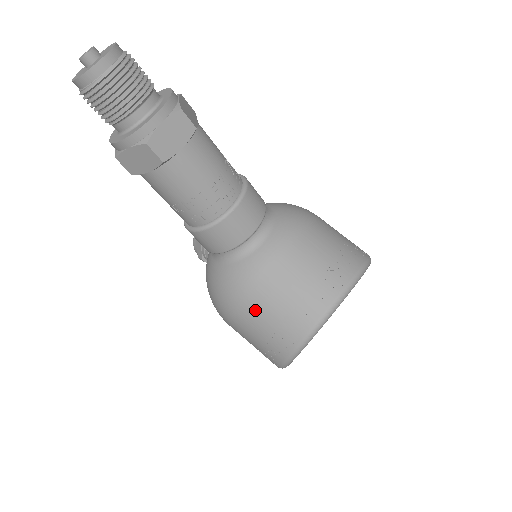
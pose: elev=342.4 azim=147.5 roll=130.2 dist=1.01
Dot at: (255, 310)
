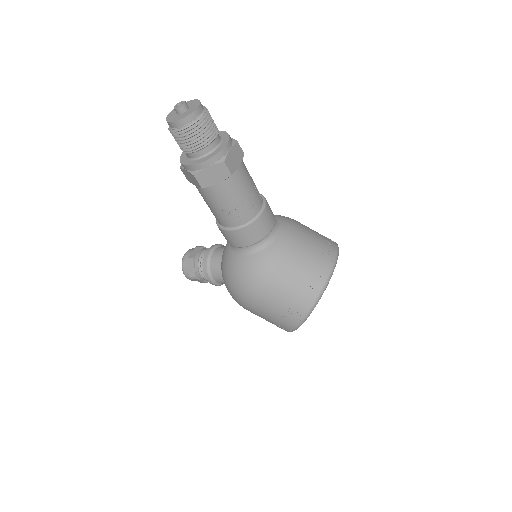
Dot at: (282, 281)
